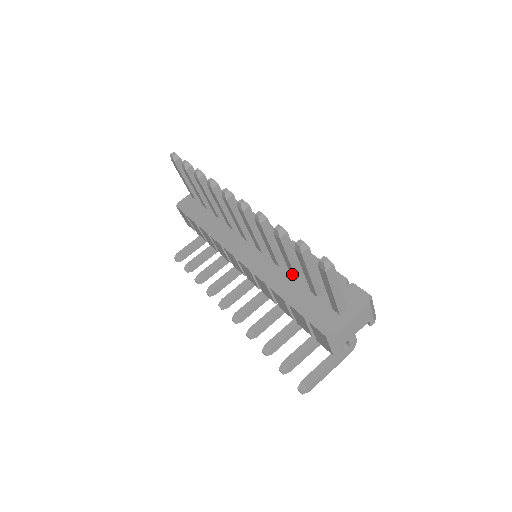
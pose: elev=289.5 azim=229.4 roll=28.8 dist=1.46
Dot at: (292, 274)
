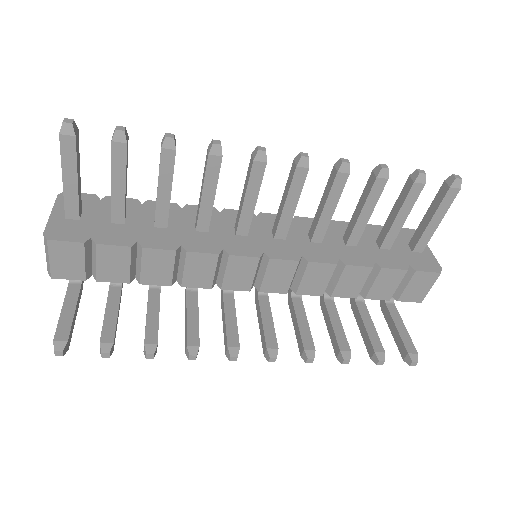
Dot at: (353, 239)
